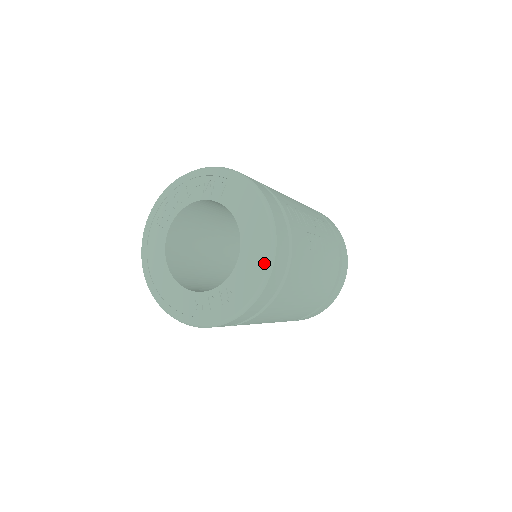
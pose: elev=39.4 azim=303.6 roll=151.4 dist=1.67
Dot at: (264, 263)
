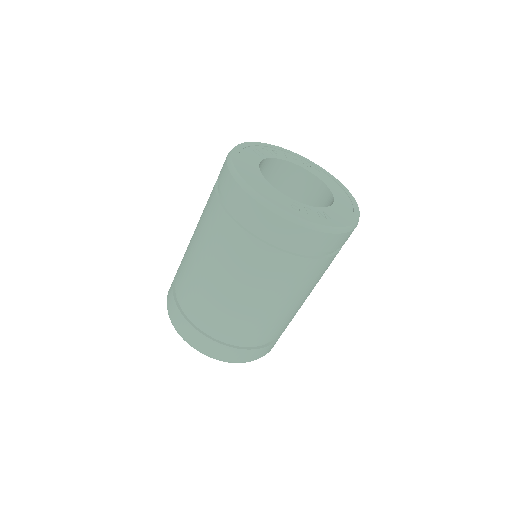
Dot at: (356, 216)
